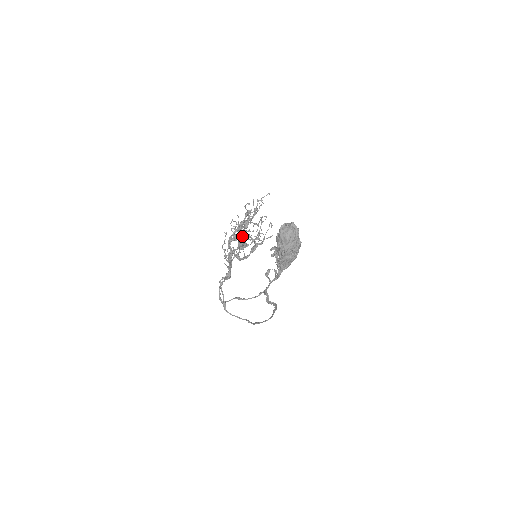
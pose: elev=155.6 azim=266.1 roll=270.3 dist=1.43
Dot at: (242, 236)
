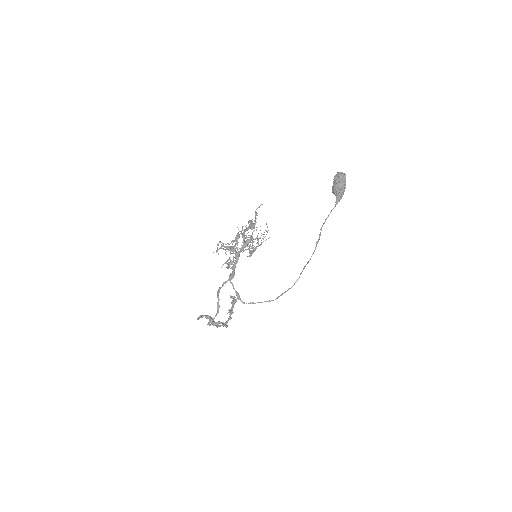
Dot at: (235, 248)
